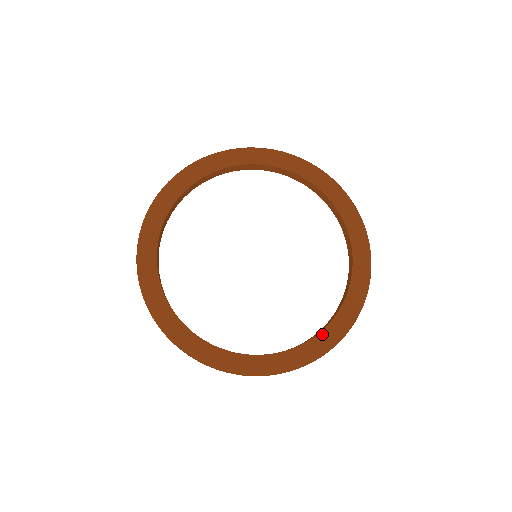
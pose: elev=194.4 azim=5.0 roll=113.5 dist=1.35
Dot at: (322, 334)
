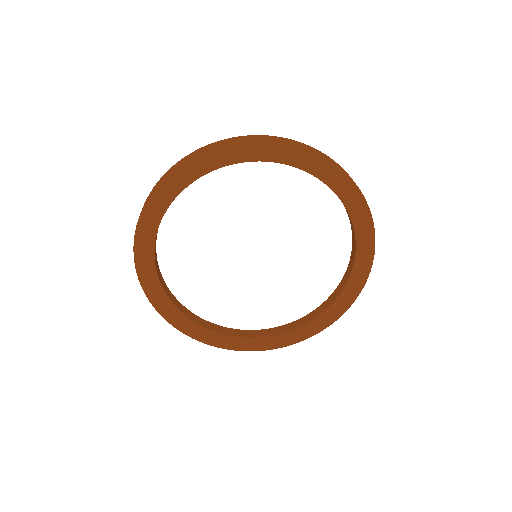
Dot at: (246, 340)
